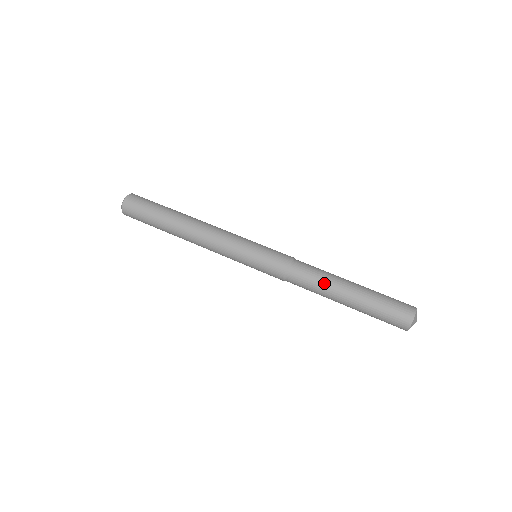
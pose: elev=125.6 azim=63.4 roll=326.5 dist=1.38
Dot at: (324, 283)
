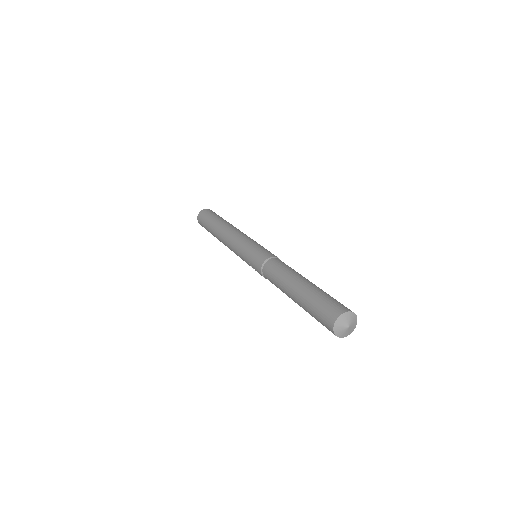
Dot at: (291, 271)
